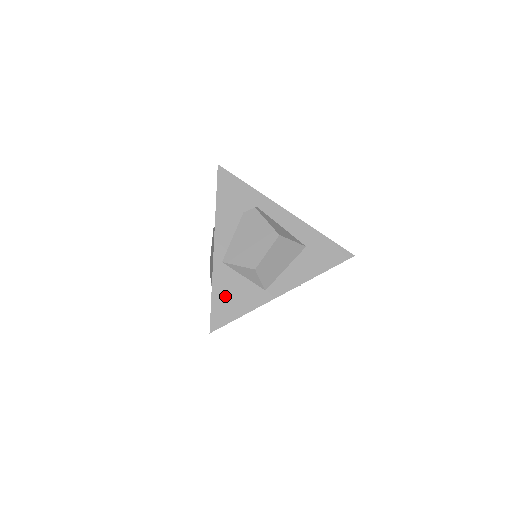
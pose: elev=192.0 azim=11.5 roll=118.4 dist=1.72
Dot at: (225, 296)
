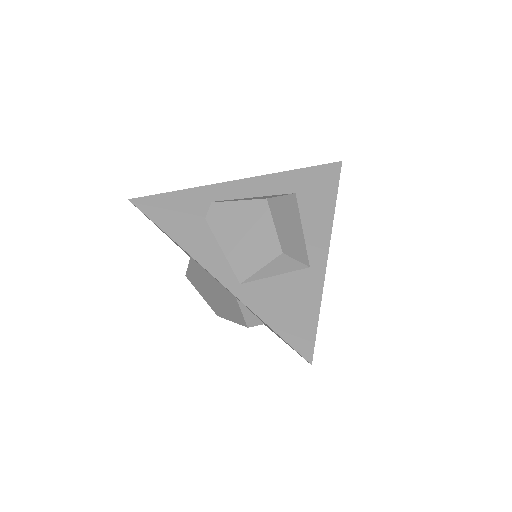
Dot at: (282, 313)
